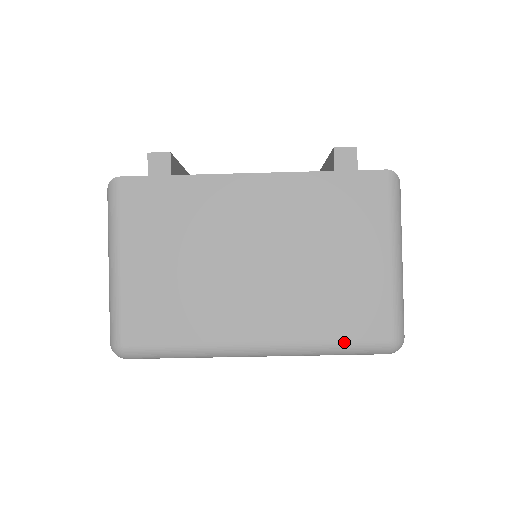
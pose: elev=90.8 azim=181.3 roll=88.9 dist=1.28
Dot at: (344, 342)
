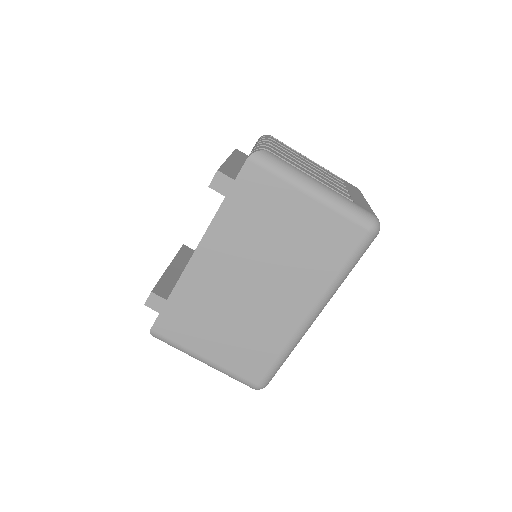
Dot at: (347, 262)
